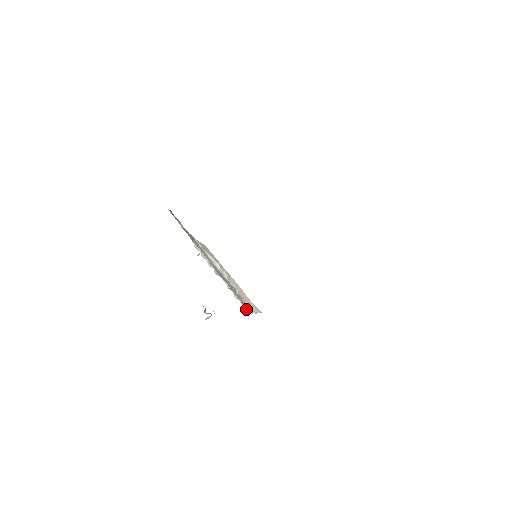
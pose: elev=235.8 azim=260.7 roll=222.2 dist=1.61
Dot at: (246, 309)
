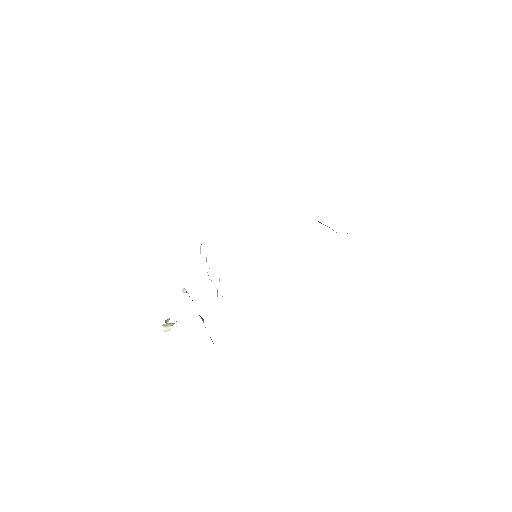
Dot at: occluded
